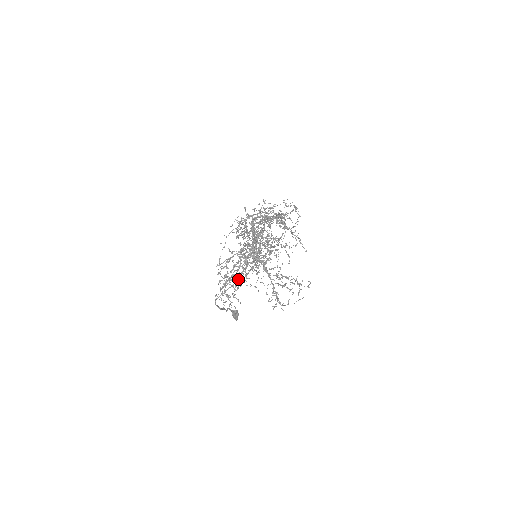
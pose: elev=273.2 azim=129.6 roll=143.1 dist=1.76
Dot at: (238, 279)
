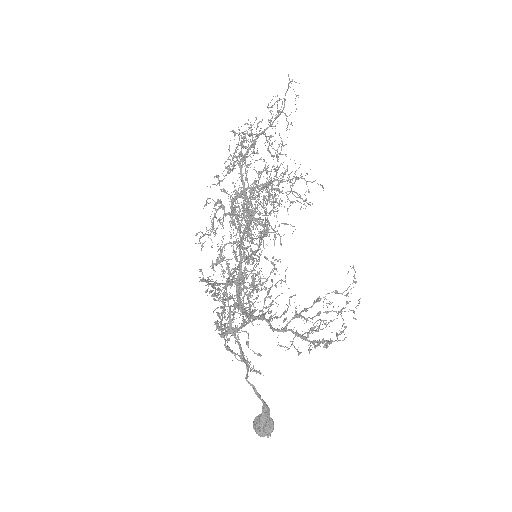
Dot at: occluded
